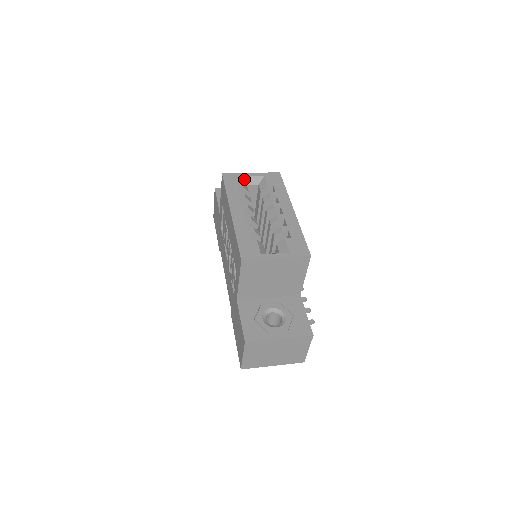
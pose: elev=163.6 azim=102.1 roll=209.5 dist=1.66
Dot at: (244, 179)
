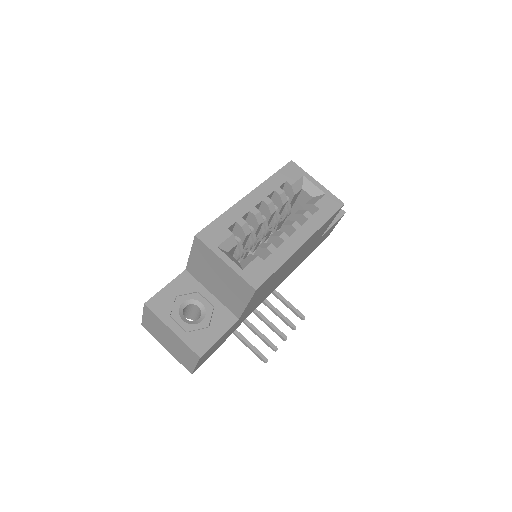
Dot at: (305, 181)
